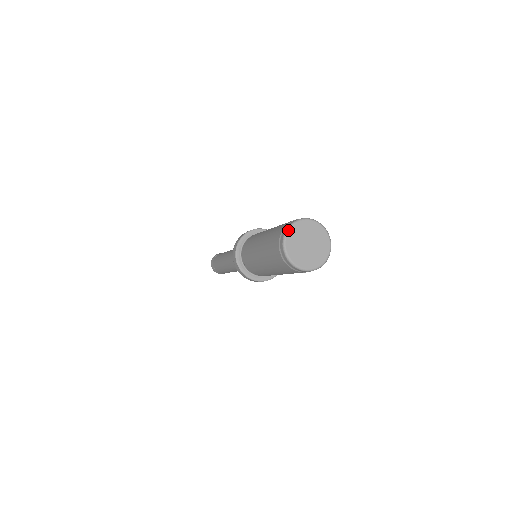
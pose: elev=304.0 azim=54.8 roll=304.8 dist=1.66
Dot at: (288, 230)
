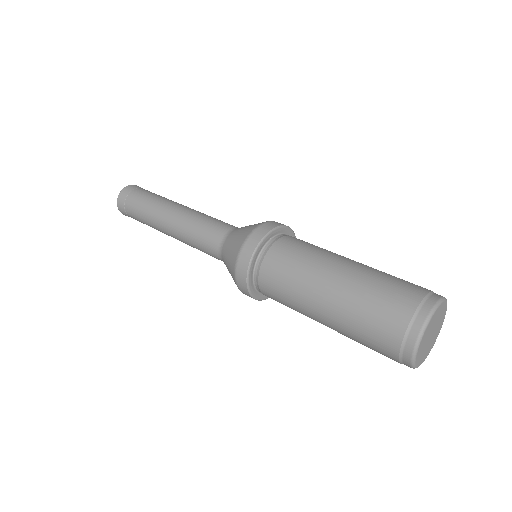
Dot at: (415, 357)
